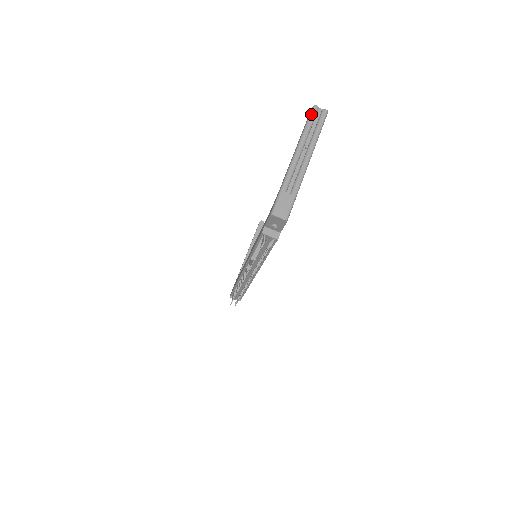
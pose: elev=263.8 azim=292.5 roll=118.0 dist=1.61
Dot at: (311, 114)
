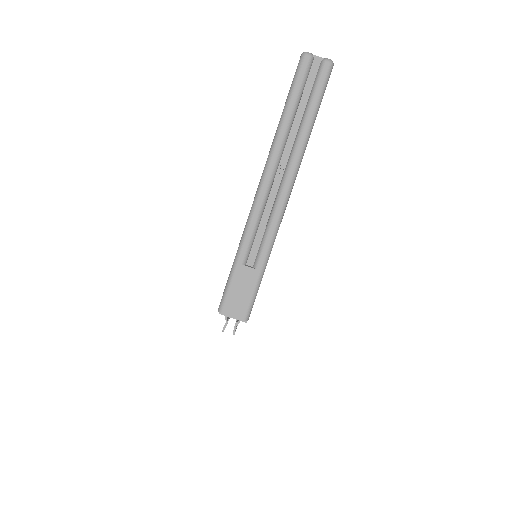
Dot at: (295, 79)
